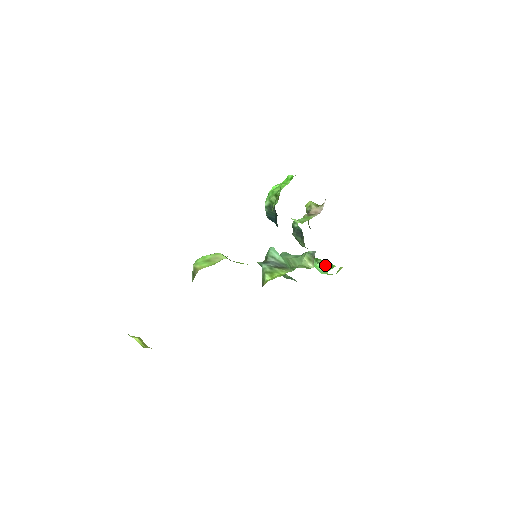
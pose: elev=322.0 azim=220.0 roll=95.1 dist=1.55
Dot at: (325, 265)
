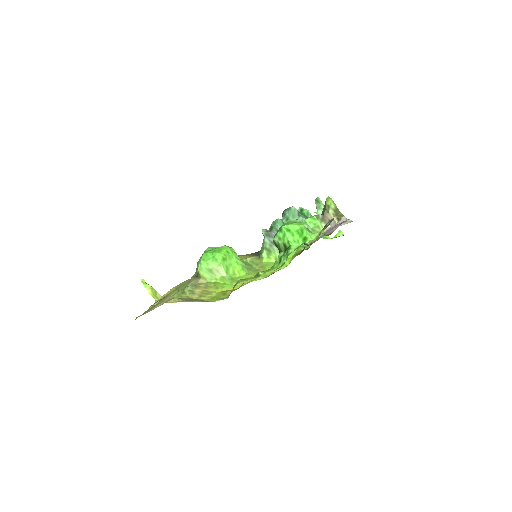
Dot at: occluded
